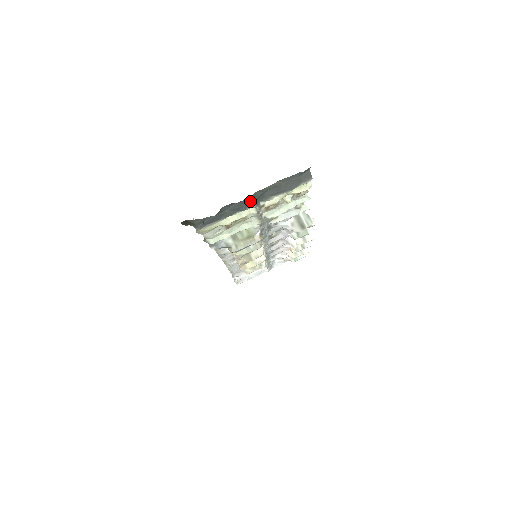
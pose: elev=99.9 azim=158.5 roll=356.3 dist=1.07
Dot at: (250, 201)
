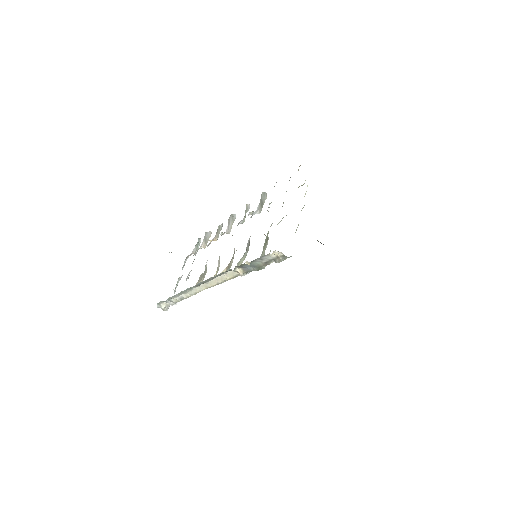
Dot at: occluded
